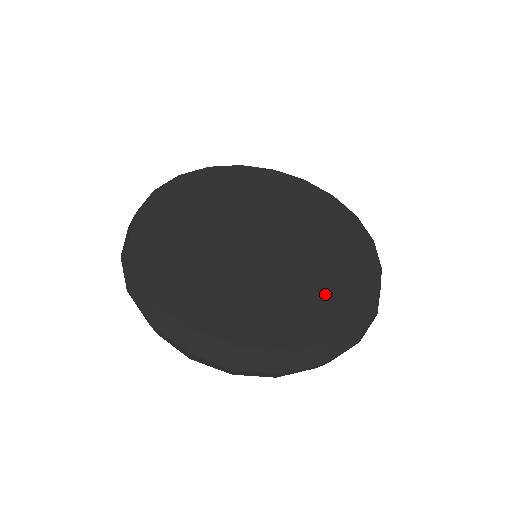
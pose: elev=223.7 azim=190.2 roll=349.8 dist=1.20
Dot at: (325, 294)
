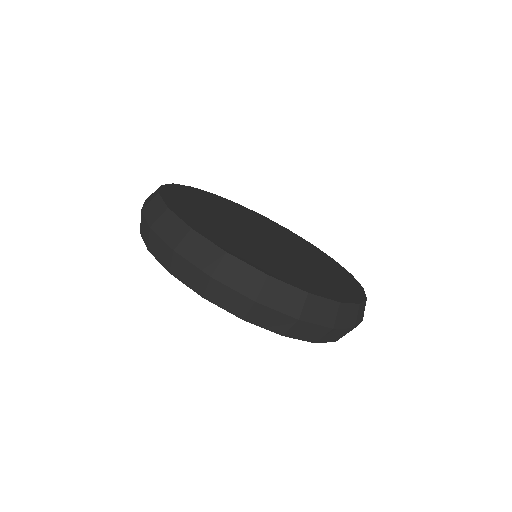
Dot at: (291, 271)
